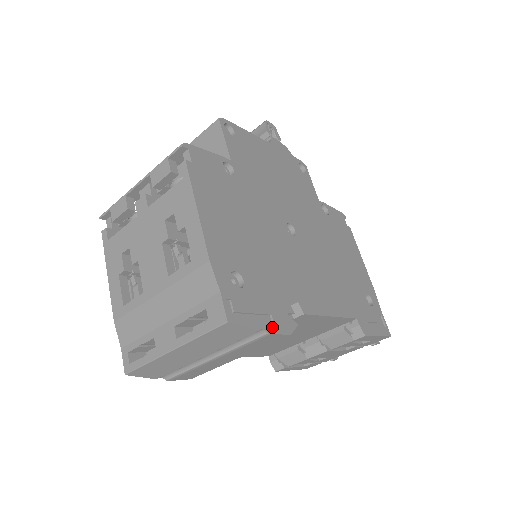
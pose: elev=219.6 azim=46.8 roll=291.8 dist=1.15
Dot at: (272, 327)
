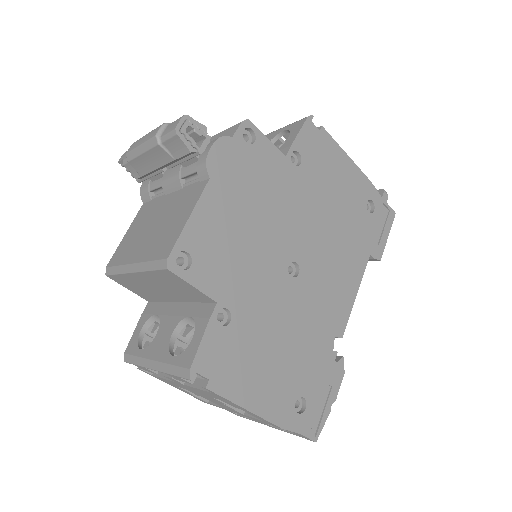
Dot at: (334, 392)
